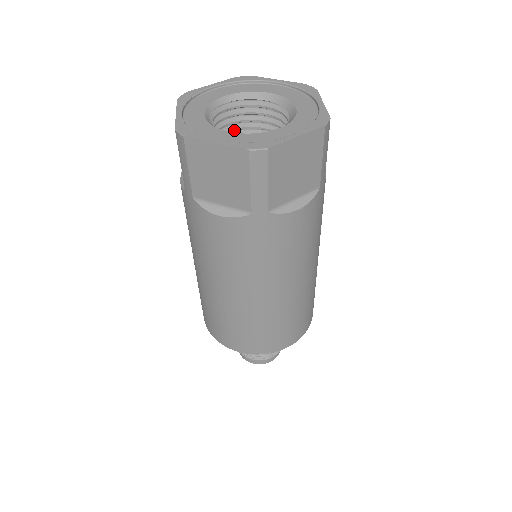
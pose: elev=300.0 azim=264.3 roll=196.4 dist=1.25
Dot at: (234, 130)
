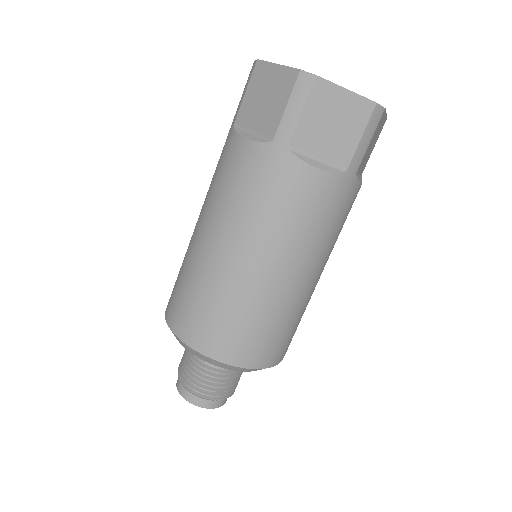
Dot at: occluded
